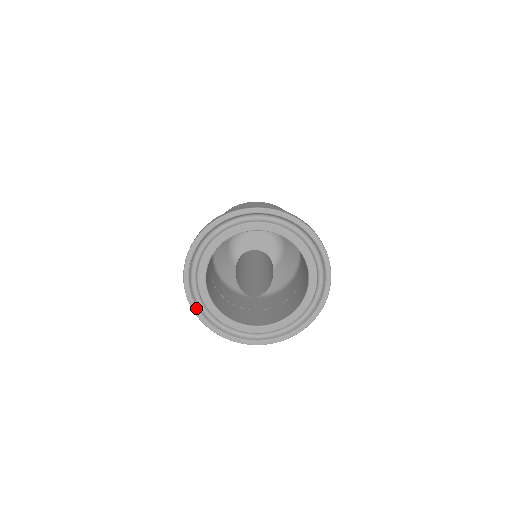
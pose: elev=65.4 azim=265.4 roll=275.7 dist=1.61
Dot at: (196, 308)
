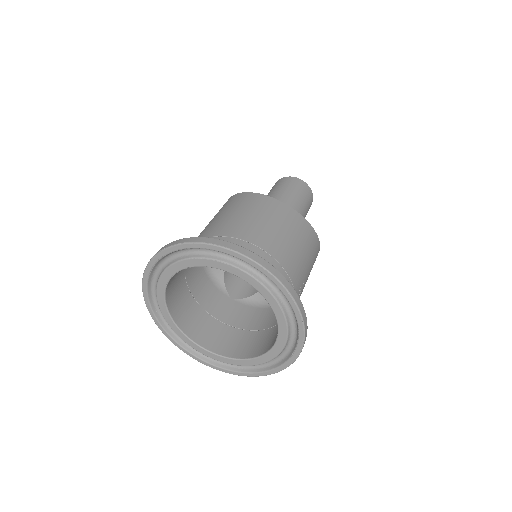
Dot at: (149, 305)
